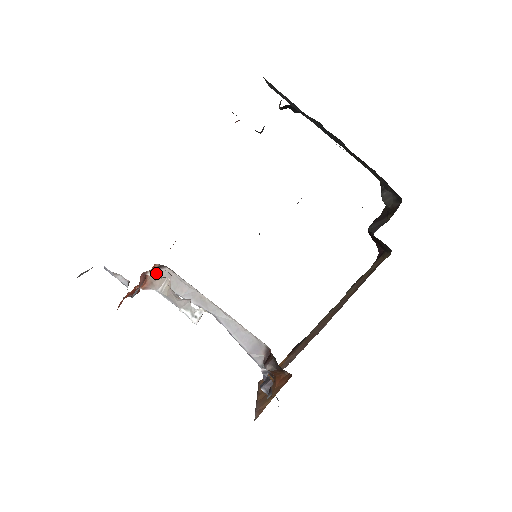
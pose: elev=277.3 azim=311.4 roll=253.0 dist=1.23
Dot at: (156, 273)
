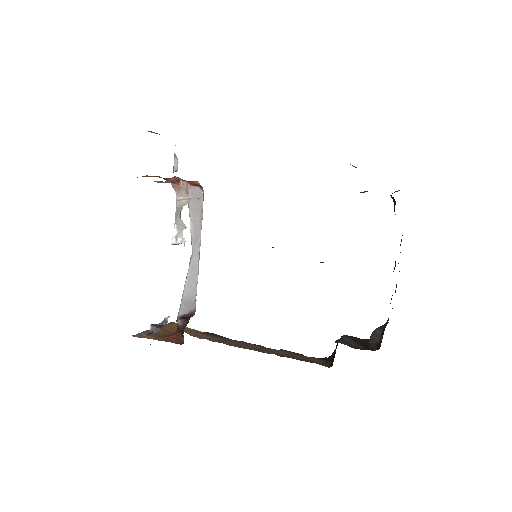
Dot at: (194, 187)
